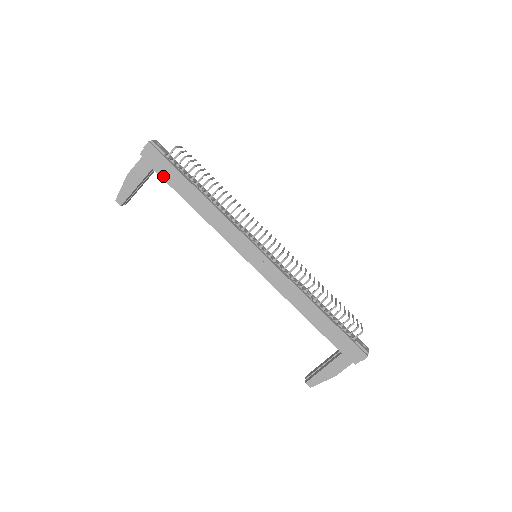
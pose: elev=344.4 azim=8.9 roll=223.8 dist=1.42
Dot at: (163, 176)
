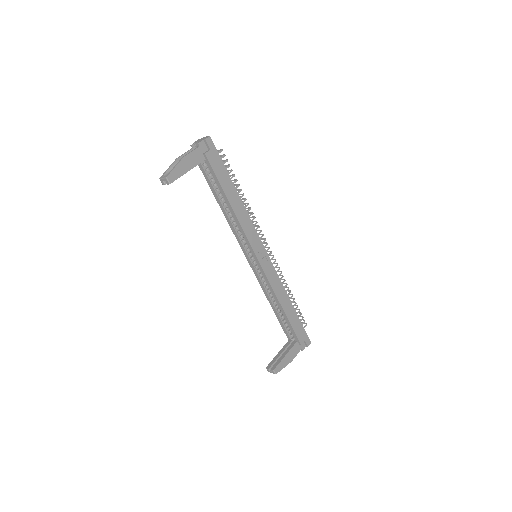
Dot at: (214, 169)
